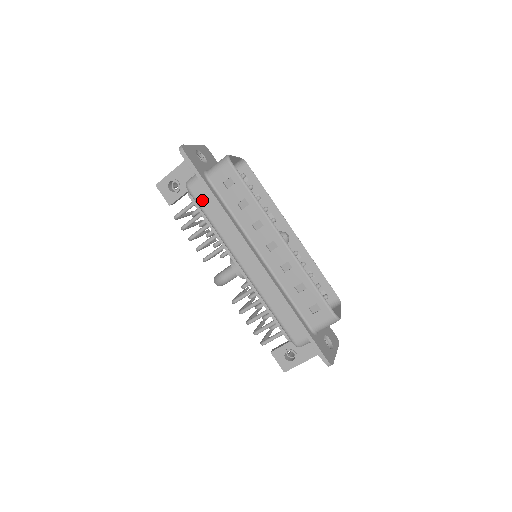
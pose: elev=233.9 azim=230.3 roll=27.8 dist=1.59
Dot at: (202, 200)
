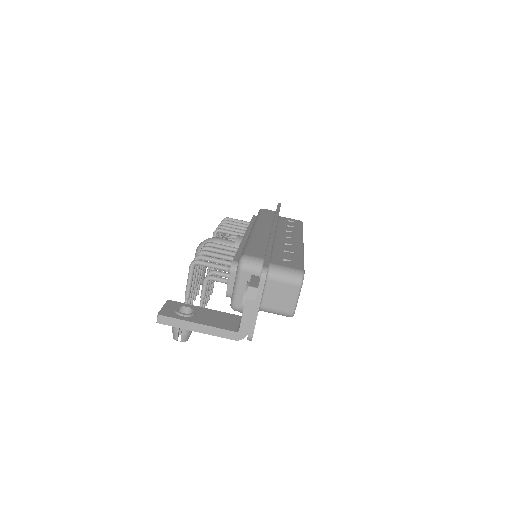
Dot at: (266, 212)
